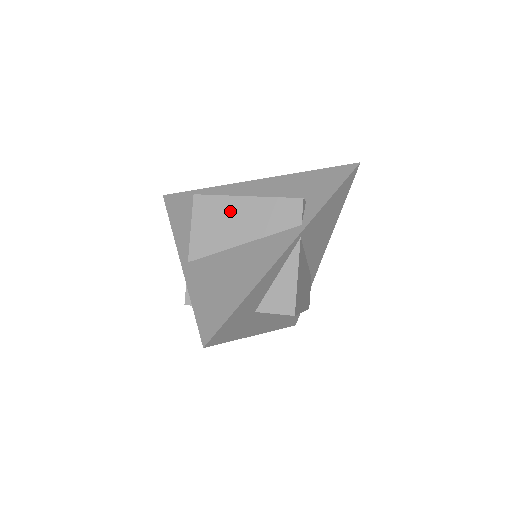
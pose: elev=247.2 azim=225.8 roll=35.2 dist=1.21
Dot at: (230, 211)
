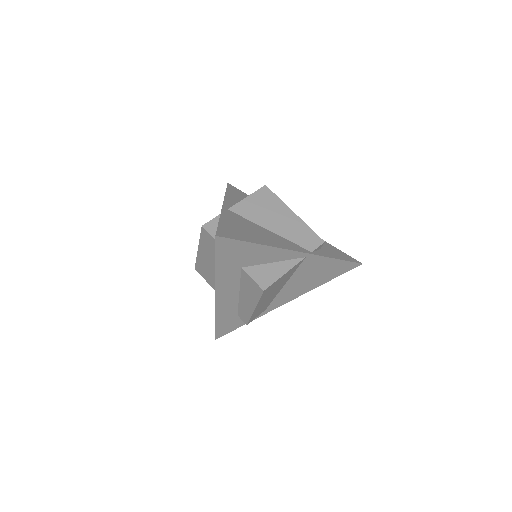
Dot at: (278, 210)
